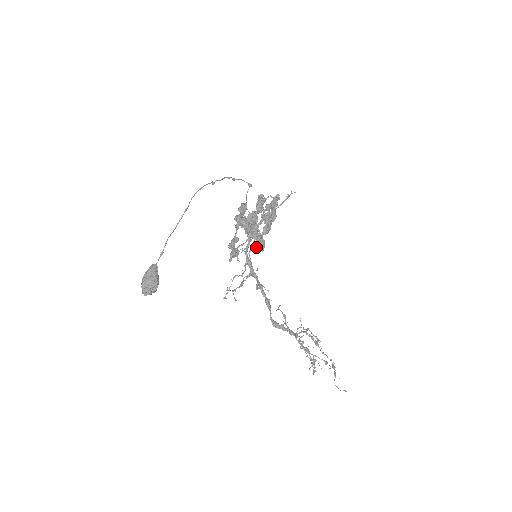
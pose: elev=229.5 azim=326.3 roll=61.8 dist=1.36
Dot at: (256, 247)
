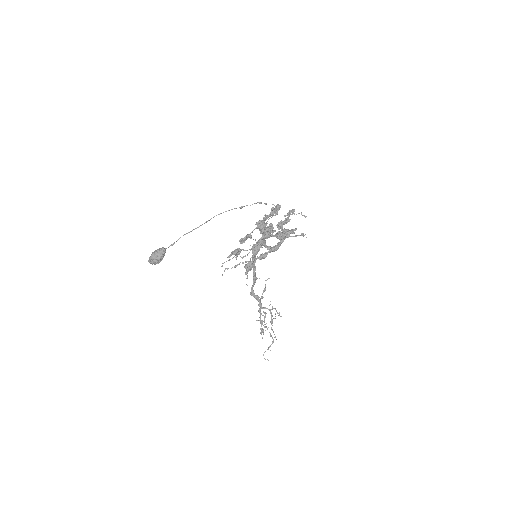
Dot at: occluded
